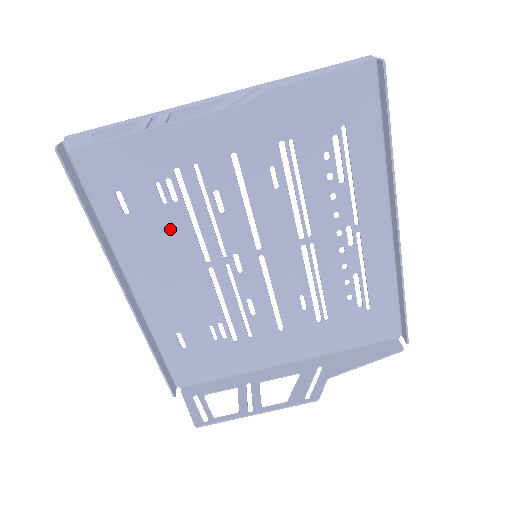
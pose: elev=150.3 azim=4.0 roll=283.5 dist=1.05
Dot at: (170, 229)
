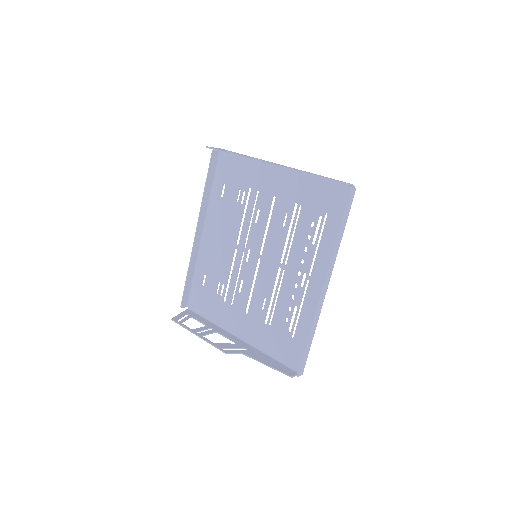
Dot at: (232, 216)
